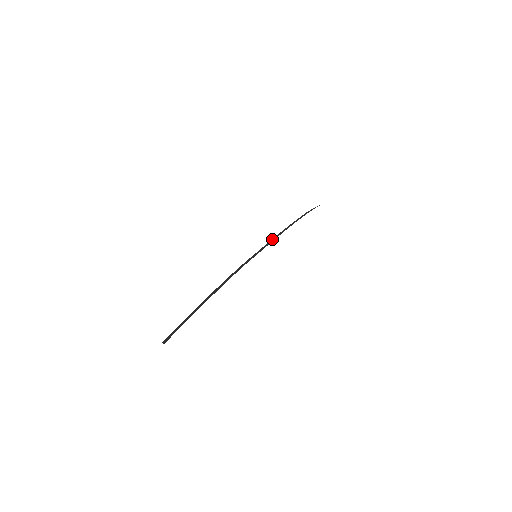
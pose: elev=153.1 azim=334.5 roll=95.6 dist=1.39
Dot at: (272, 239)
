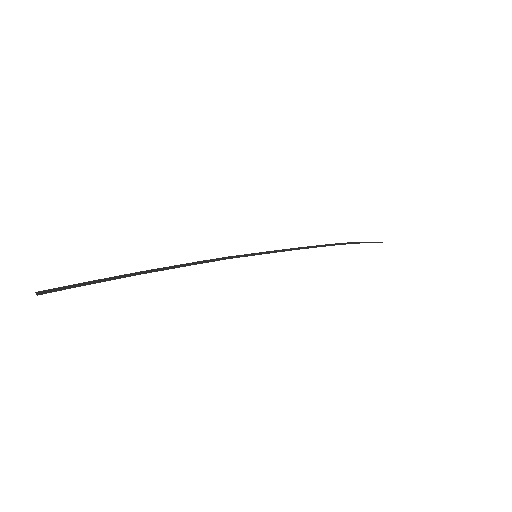
Dot at: (293, 248)
